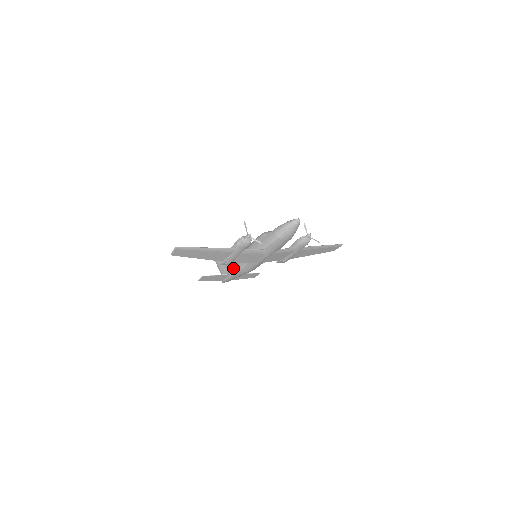
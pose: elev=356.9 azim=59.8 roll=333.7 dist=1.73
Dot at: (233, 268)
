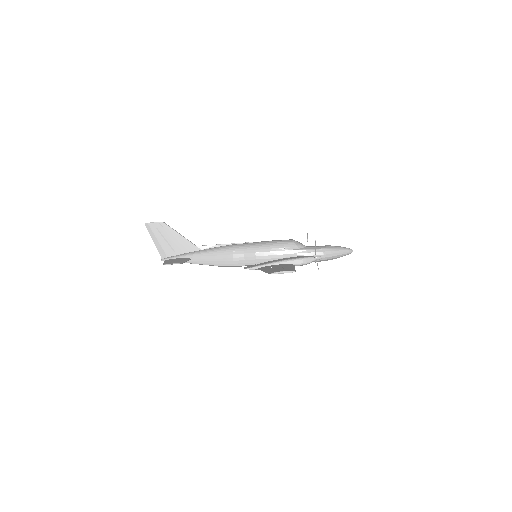
Dot at: (211, 257)
